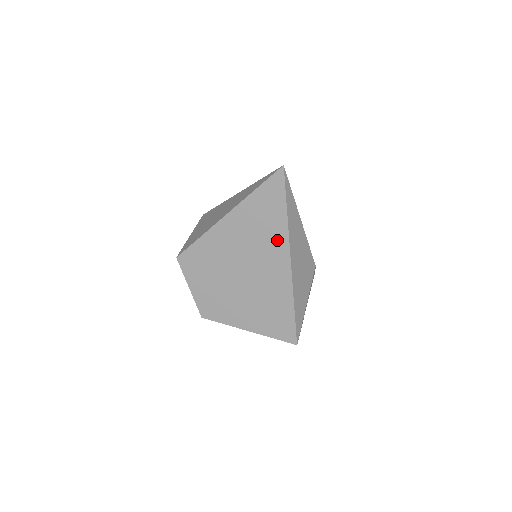
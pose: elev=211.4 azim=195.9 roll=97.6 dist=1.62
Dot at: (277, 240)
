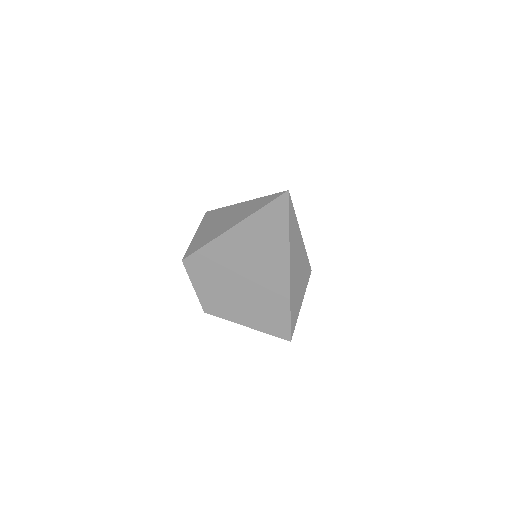
Dot at: (278, 254)
